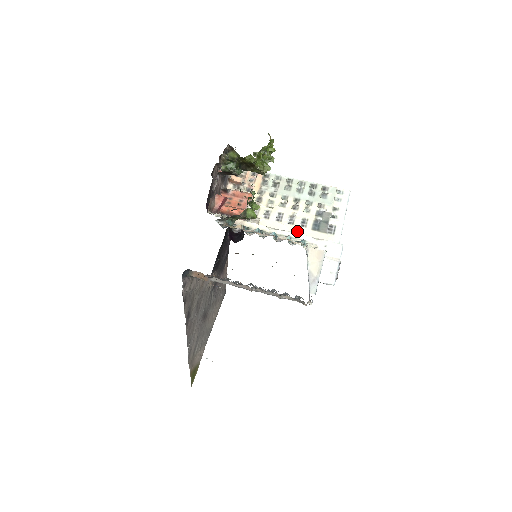
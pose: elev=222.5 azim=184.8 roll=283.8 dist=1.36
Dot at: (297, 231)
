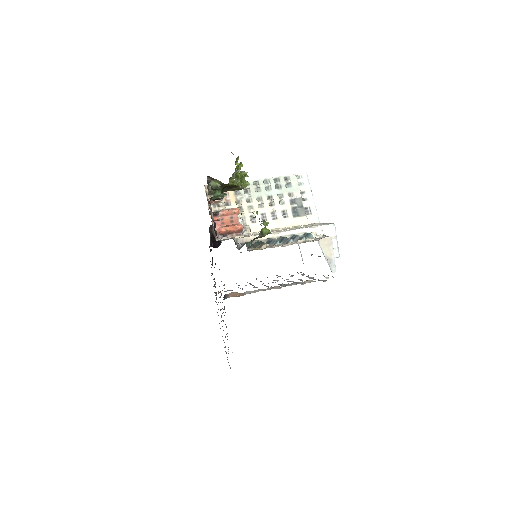
Dot at: (283, 223)
